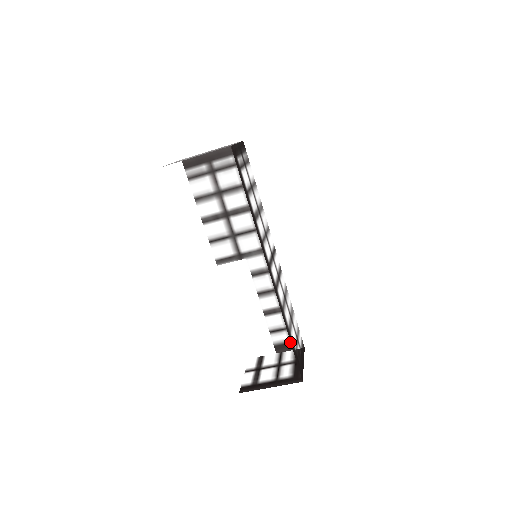
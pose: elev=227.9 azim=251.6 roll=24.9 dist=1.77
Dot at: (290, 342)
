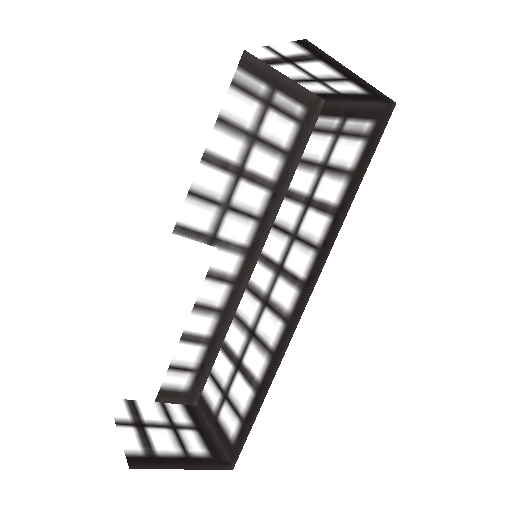
Dot at: (184, 391)
